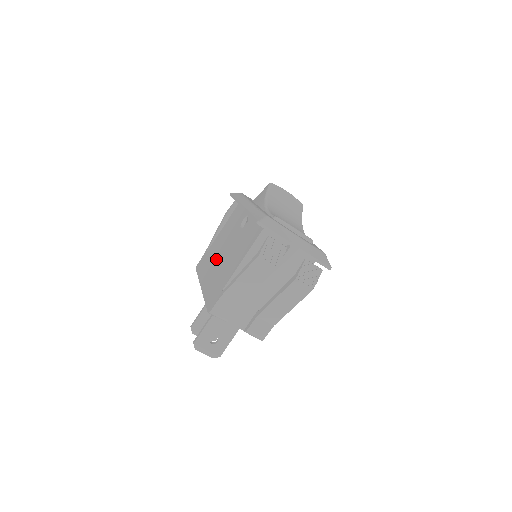
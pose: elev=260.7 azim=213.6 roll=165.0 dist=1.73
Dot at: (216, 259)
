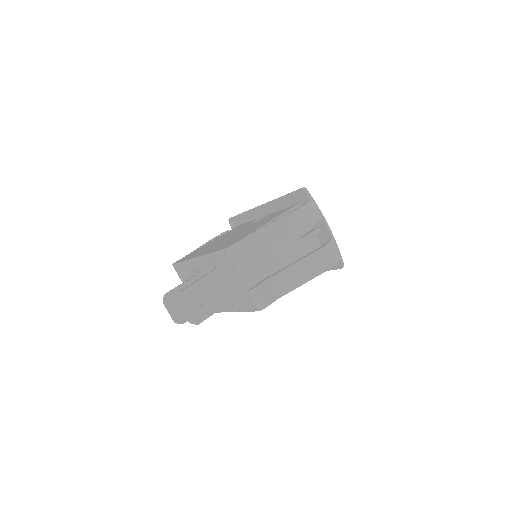
Dot at: (217, 243)
